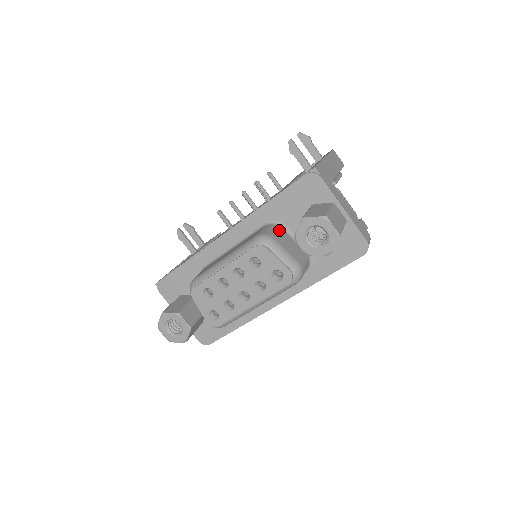
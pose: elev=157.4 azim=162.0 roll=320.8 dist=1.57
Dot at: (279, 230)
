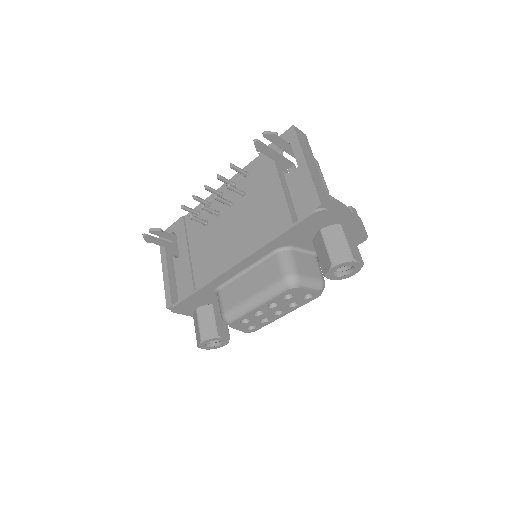
Dot at: (293, 256)
